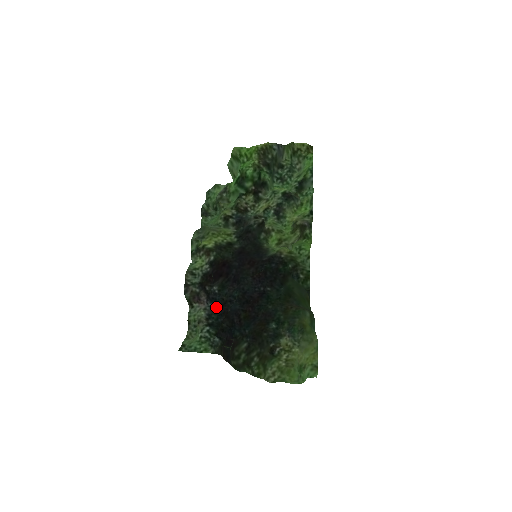
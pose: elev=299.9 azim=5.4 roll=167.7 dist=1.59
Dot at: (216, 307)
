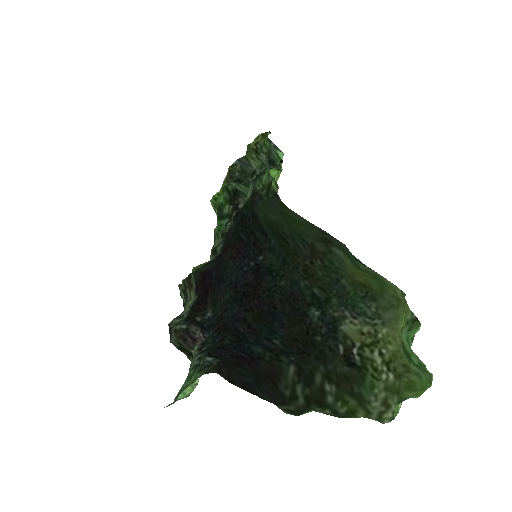
Dot at: (213, 331)
